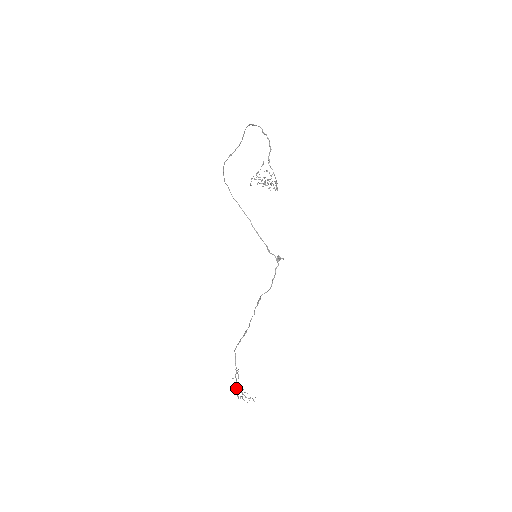
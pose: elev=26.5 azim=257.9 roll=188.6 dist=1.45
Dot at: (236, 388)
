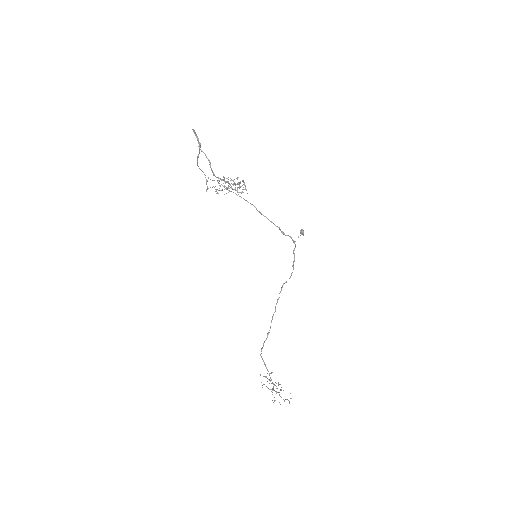
Dot at: (273, 389)
